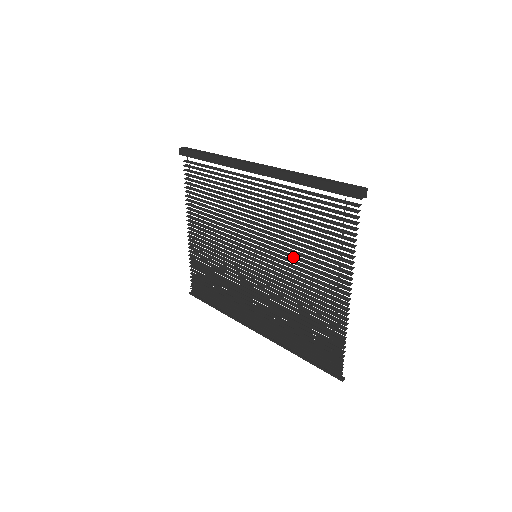
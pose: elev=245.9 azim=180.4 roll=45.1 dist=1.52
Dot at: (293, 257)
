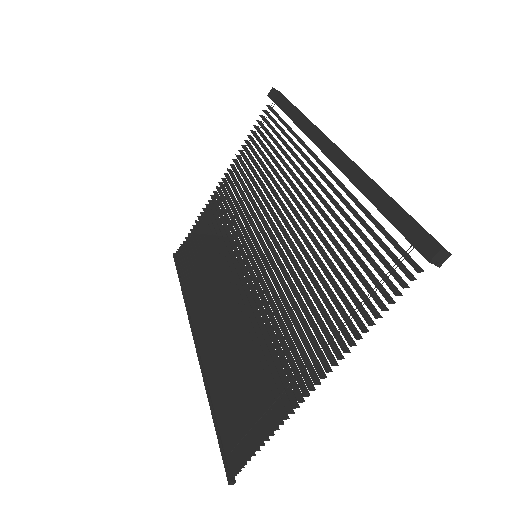
Dot at: (291, 284)
